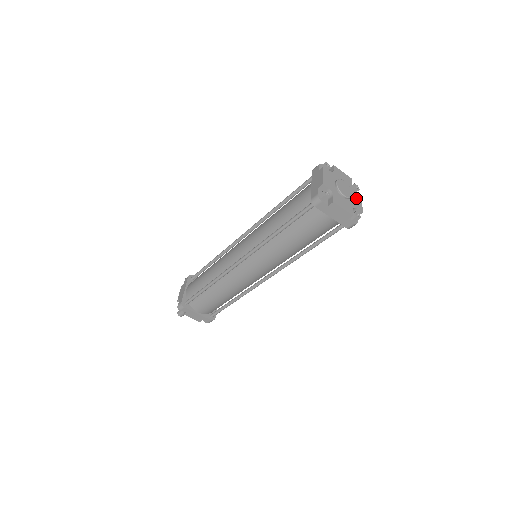
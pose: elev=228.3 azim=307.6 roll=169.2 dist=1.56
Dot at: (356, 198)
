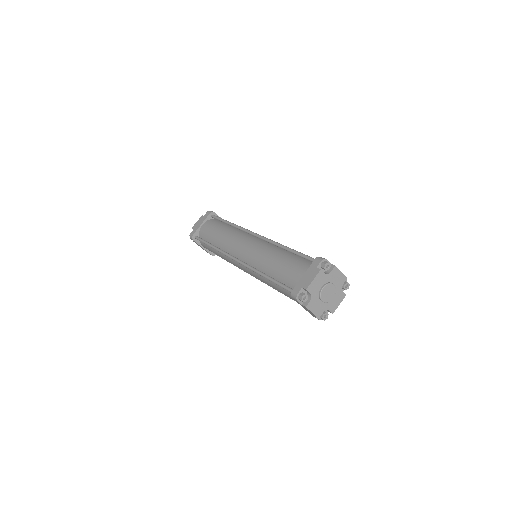
Dot at: (336, 299)
